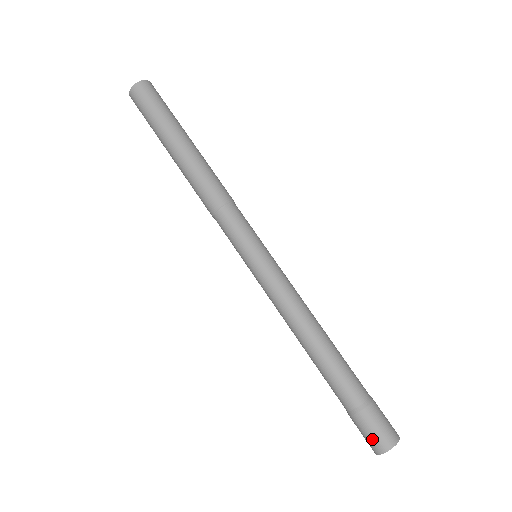
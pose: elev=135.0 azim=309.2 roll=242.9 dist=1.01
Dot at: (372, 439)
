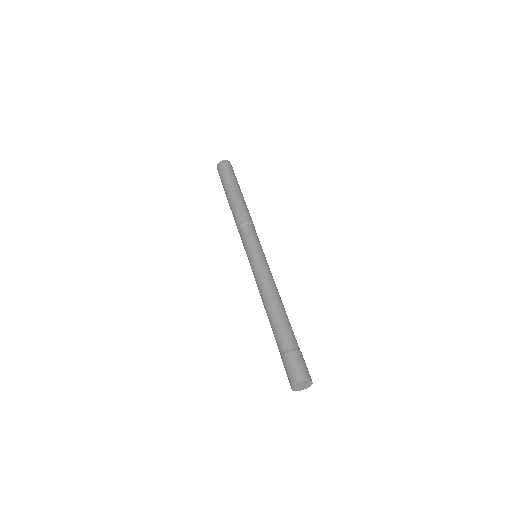
Dot at: (289, 375)
